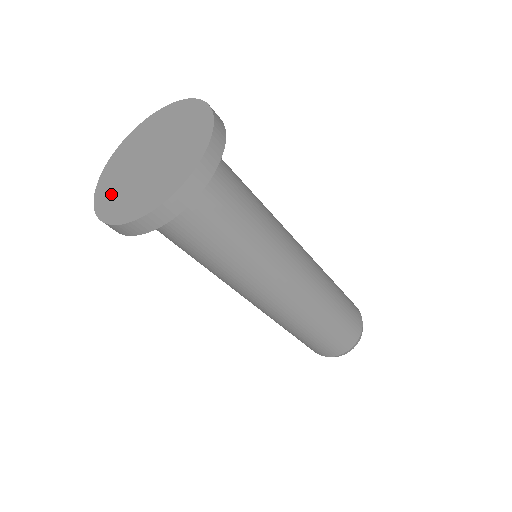
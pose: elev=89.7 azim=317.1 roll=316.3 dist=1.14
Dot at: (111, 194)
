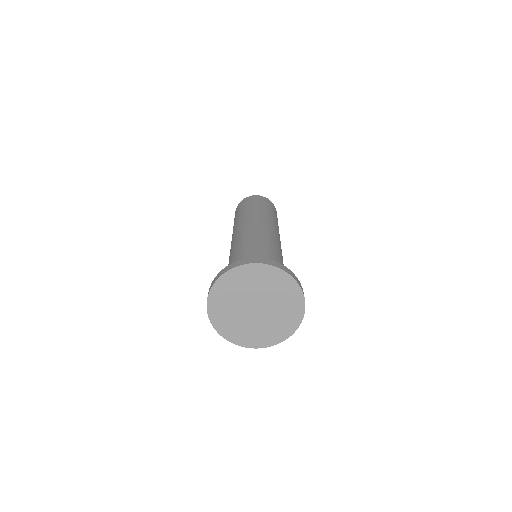
Dot at: (222, 303)
